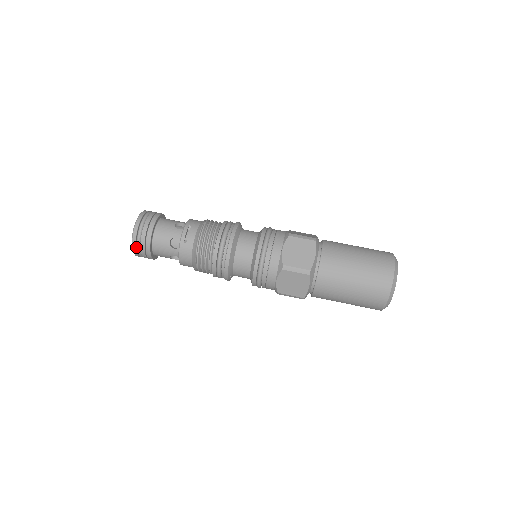
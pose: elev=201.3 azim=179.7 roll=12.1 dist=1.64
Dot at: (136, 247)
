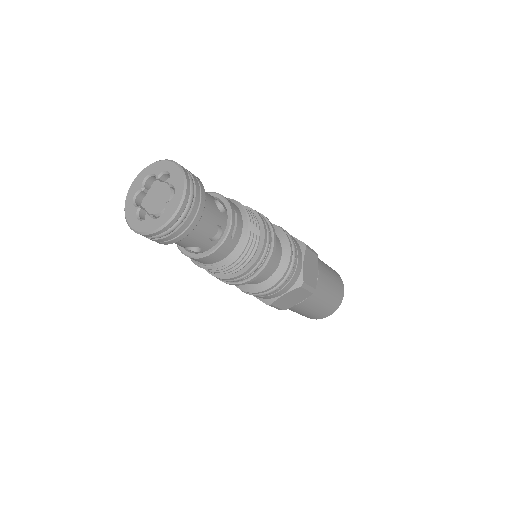
Dot at: (166, 228)
